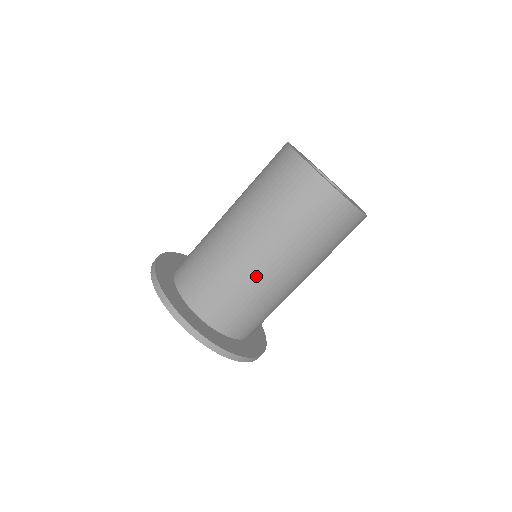
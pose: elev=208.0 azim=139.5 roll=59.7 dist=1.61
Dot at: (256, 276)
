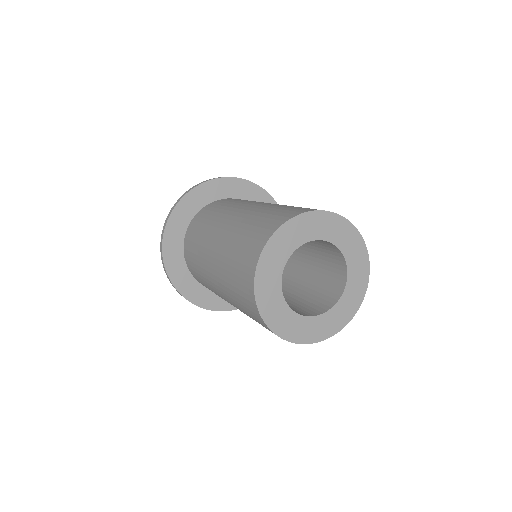
Dot at: occluded
